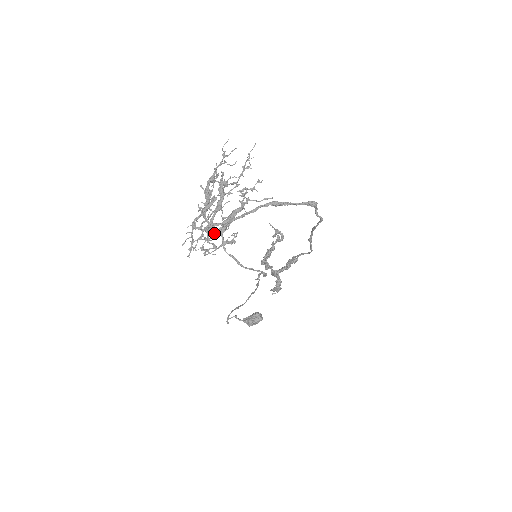
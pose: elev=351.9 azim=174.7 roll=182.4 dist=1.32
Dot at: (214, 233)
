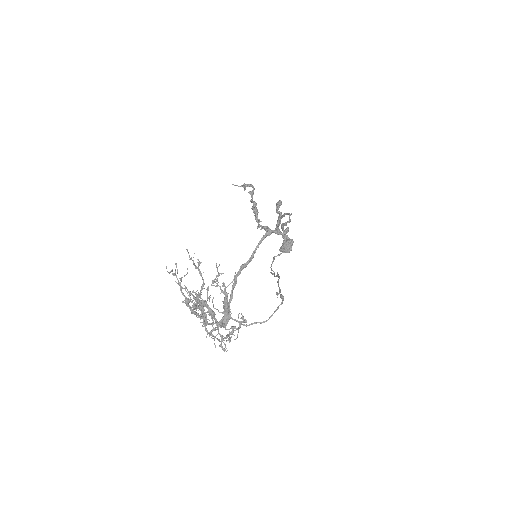
Dot at: occluded
